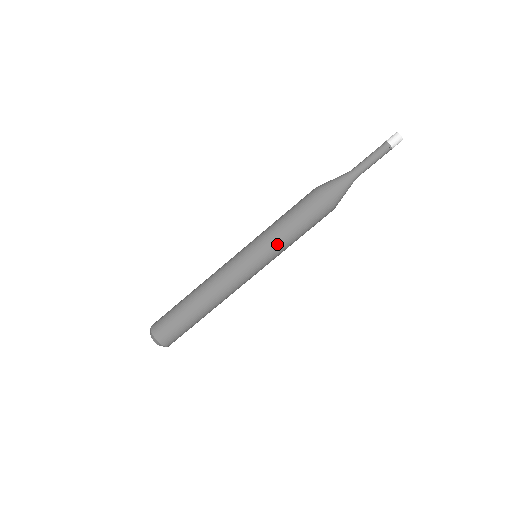
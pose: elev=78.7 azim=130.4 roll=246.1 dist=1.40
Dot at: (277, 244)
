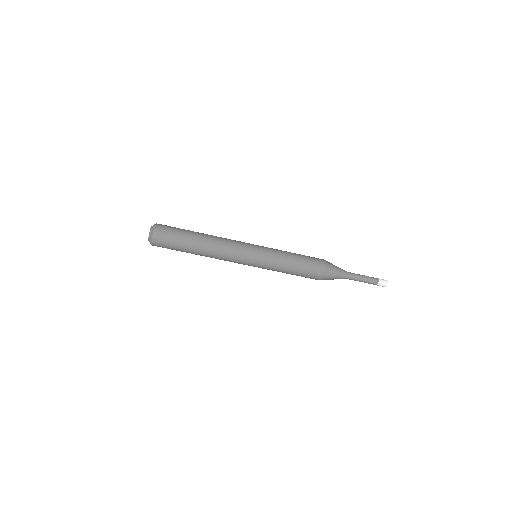
Dot at: (272, 270)
